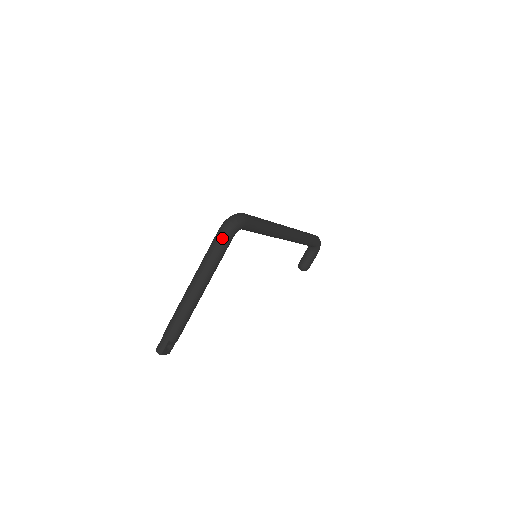
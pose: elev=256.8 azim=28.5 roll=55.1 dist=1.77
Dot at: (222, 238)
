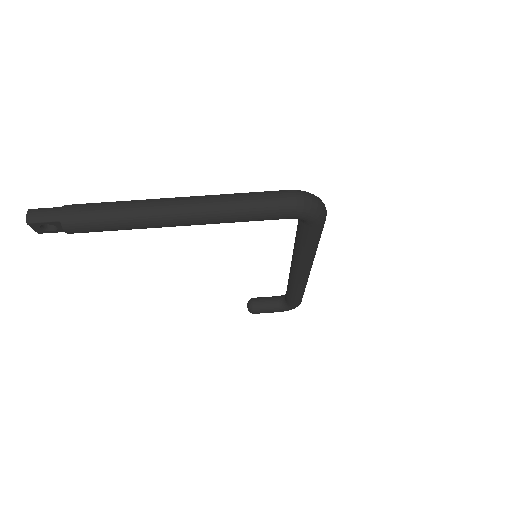
Dot at: (280, 204)
